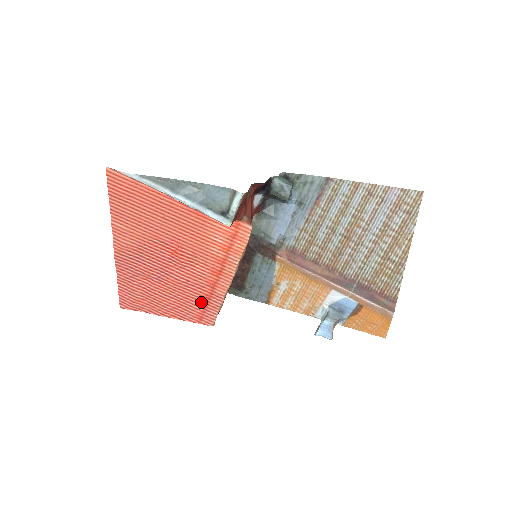
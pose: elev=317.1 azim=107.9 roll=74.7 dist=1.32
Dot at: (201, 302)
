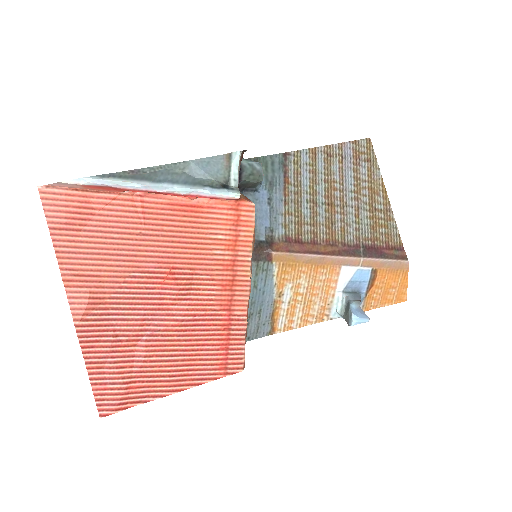
Dot at: (219, 340)
